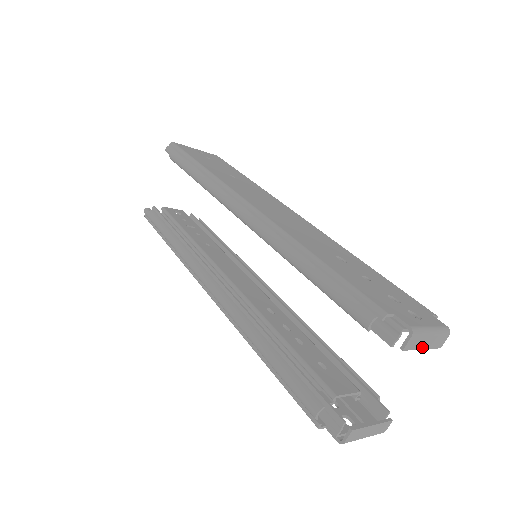
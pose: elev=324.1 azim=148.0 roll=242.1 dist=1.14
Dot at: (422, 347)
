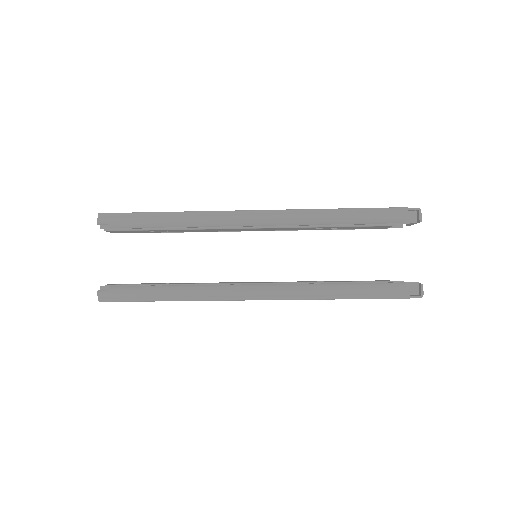
Dot at: occluded
